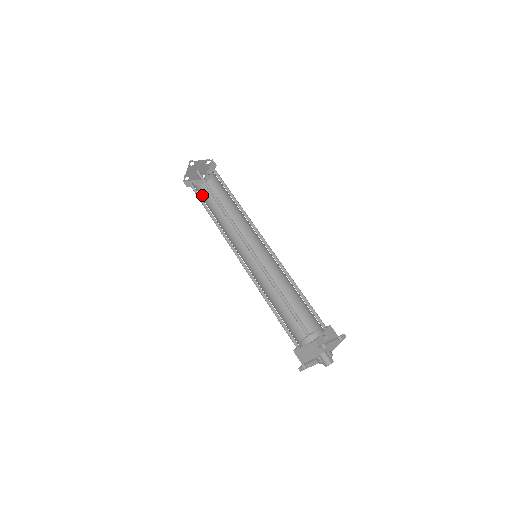
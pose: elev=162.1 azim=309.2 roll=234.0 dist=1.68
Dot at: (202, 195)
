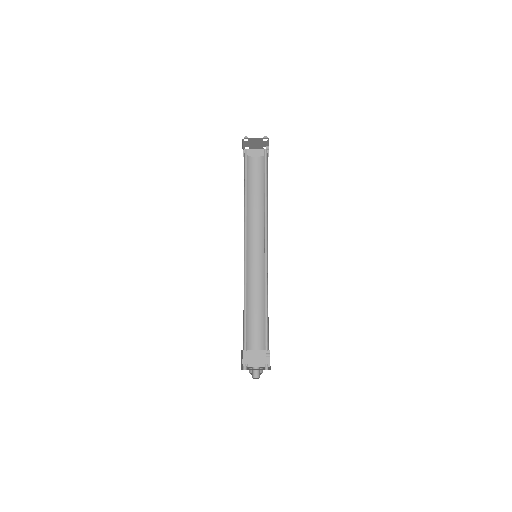
Dot at: (252, 170)
